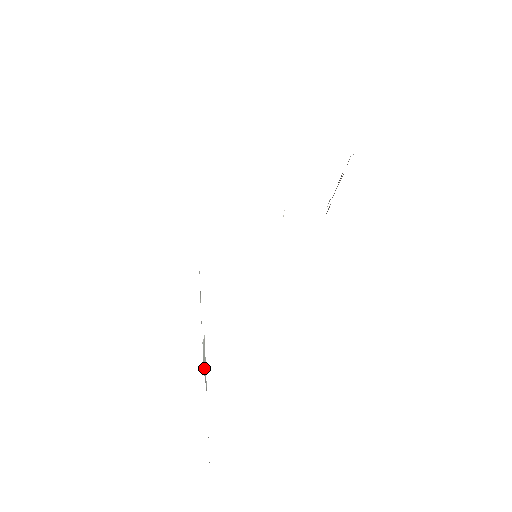
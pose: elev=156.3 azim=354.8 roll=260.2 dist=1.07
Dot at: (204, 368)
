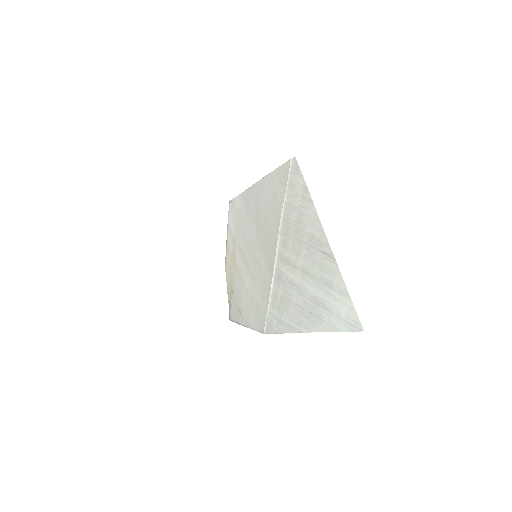
Dot at: (282, 328)
